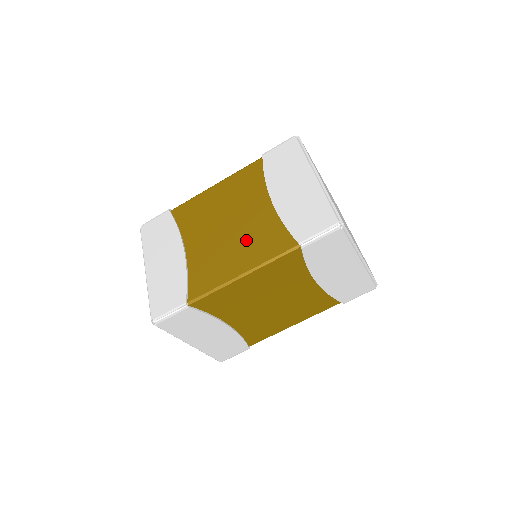
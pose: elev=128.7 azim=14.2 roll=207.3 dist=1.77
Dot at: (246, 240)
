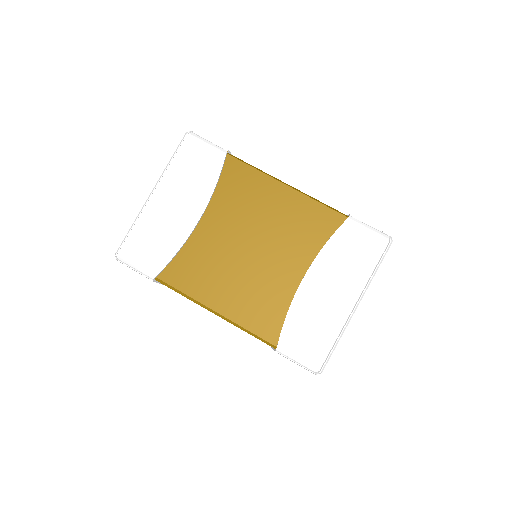
Dot at: occluded
